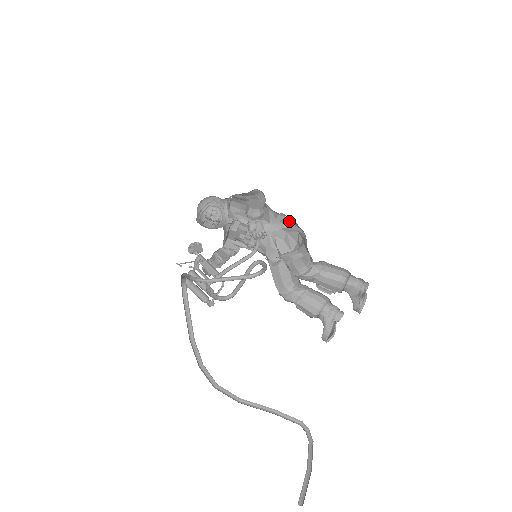
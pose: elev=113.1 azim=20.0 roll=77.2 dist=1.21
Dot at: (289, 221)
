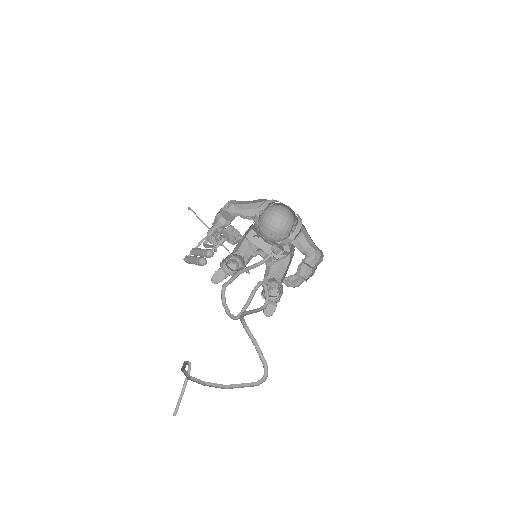
Dot at: occluded
